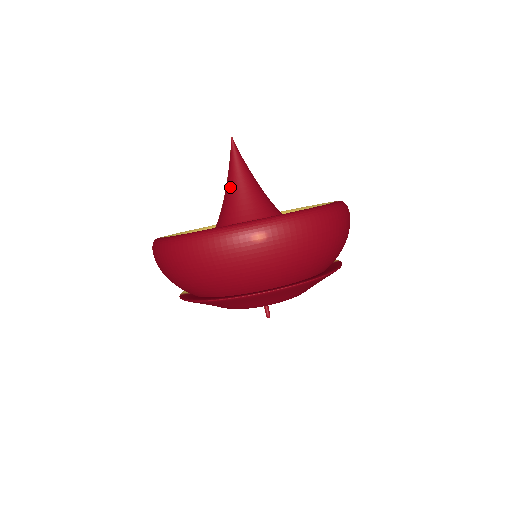
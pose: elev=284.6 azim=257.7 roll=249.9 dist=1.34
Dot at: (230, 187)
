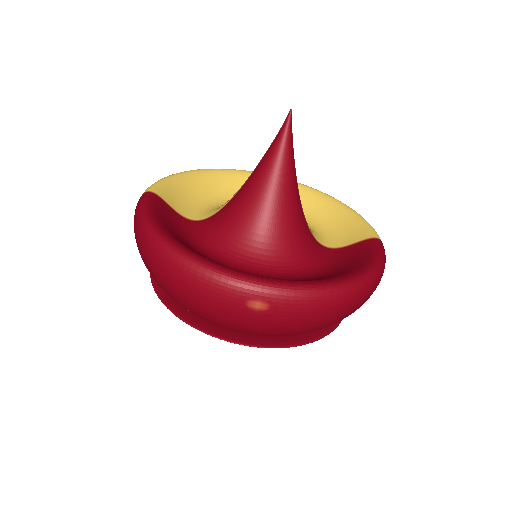
Dot at: (260, 177)
